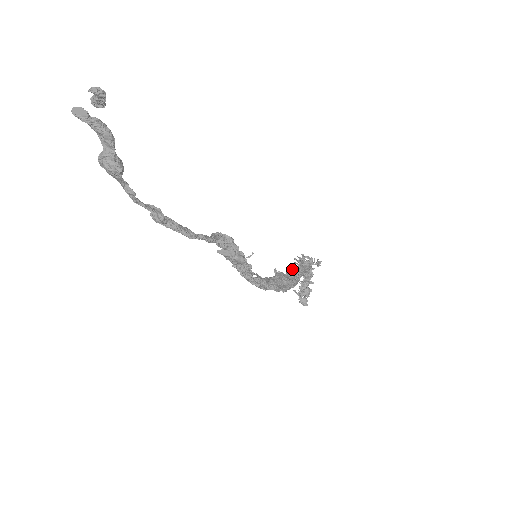
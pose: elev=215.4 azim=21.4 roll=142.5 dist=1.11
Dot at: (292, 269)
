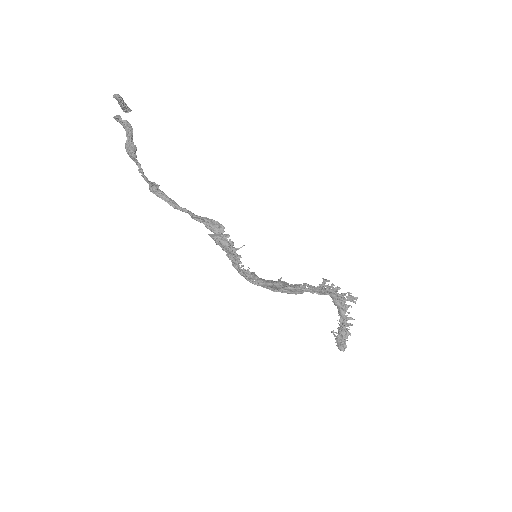
Dot at: (303, 285)
